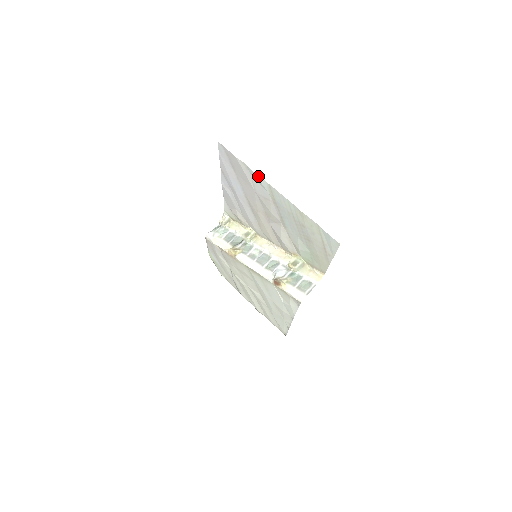
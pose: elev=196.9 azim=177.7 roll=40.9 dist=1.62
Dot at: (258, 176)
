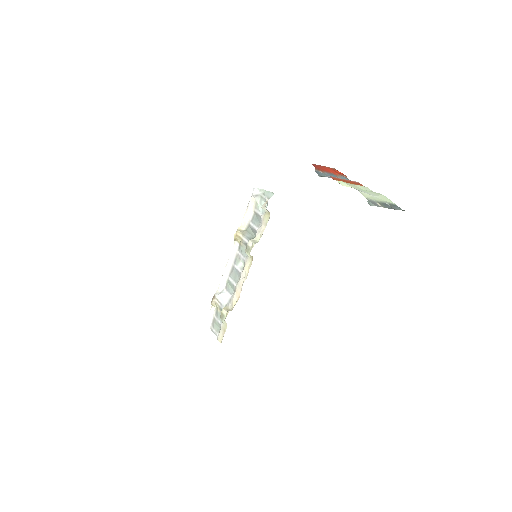
Dot at: occluded
